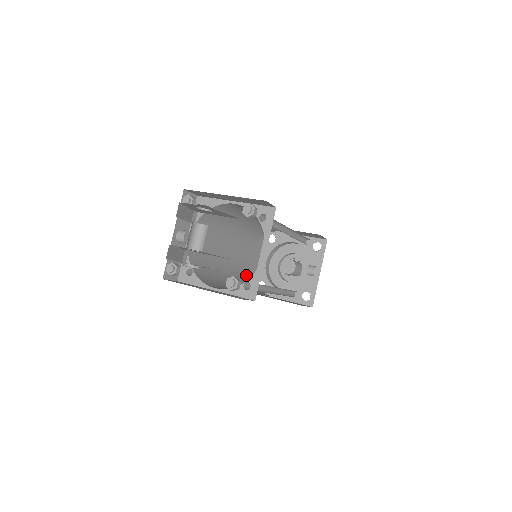
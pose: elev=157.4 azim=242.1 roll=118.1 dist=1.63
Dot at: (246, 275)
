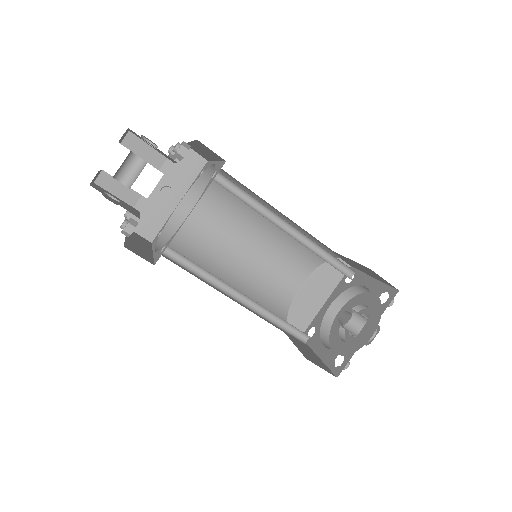
Dot at: (280, 300)
